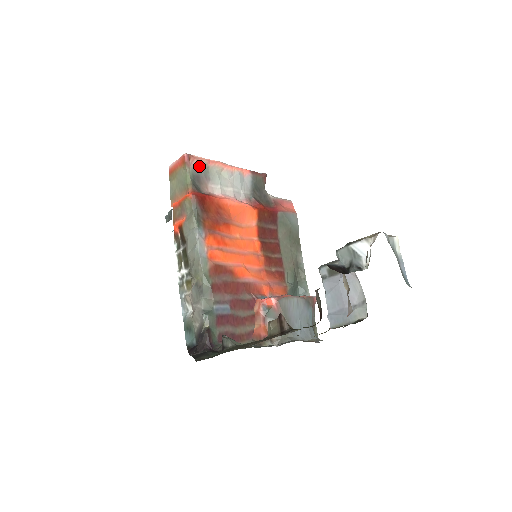
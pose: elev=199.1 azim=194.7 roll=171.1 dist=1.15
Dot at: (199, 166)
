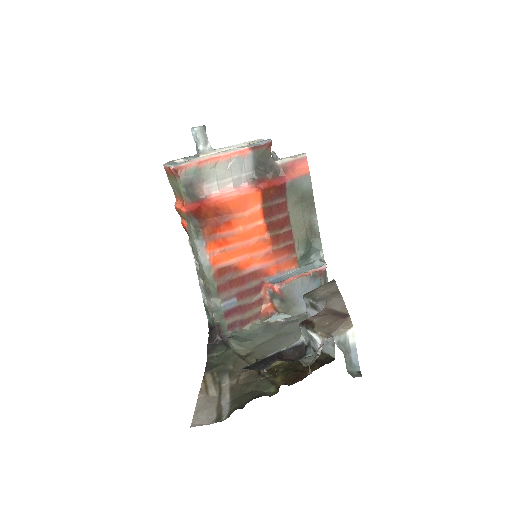
Dot at: (189, 173)
